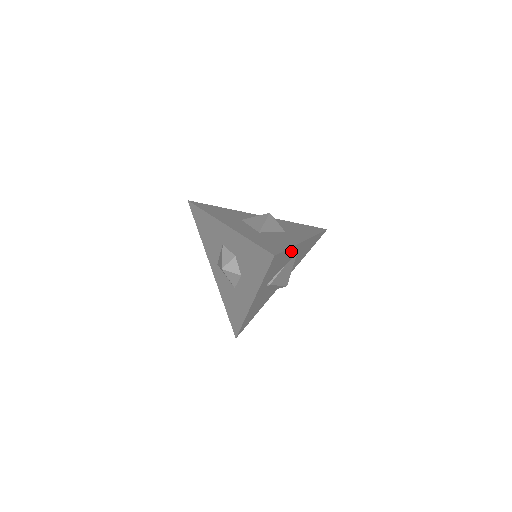
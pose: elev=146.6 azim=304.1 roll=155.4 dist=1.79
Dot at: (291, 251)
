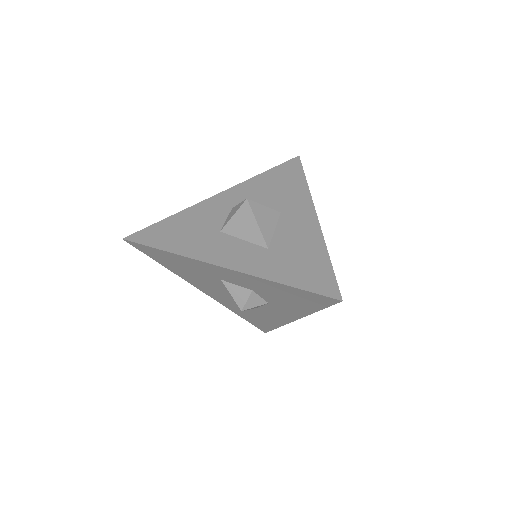
Dot at: occluded
